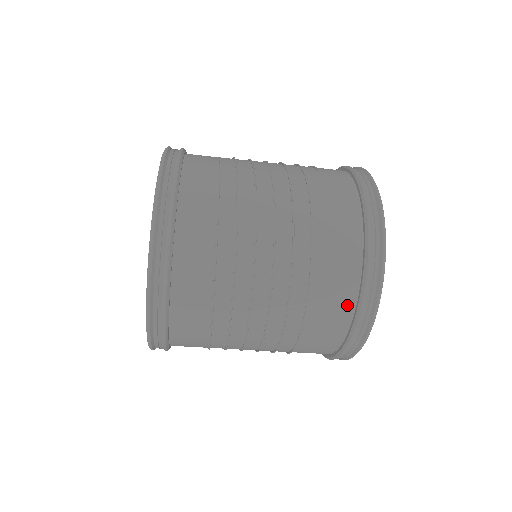
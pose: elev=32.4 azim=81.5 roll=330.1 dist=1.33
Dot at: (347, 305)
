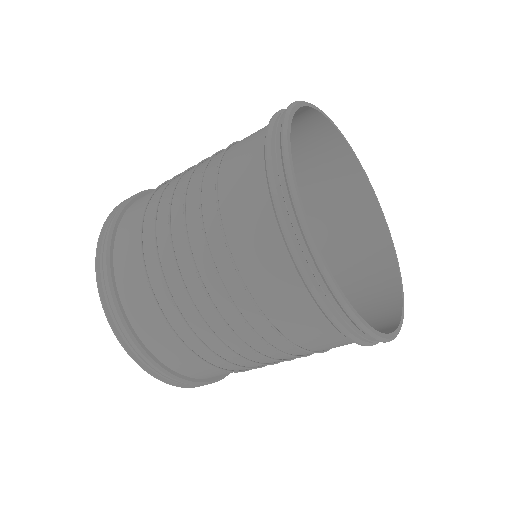
Dot at: (258, 171)
